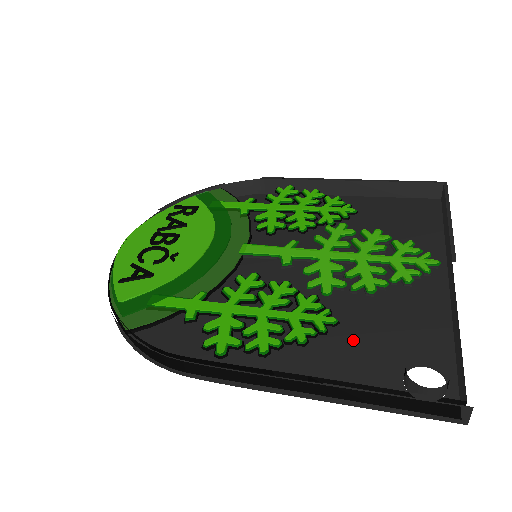
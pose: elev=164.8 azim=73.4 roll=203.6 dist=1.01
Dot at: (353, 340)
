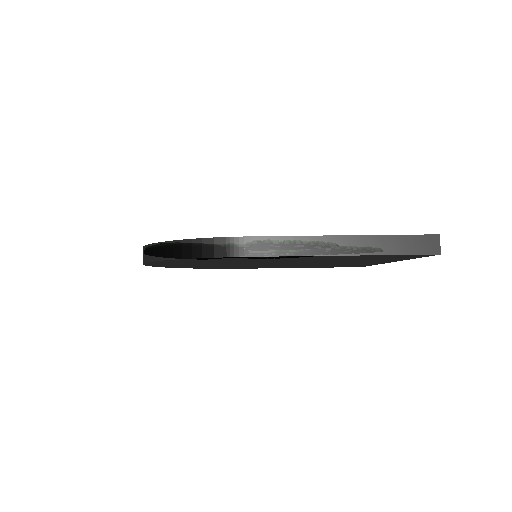
Dot at: (349, 259)
